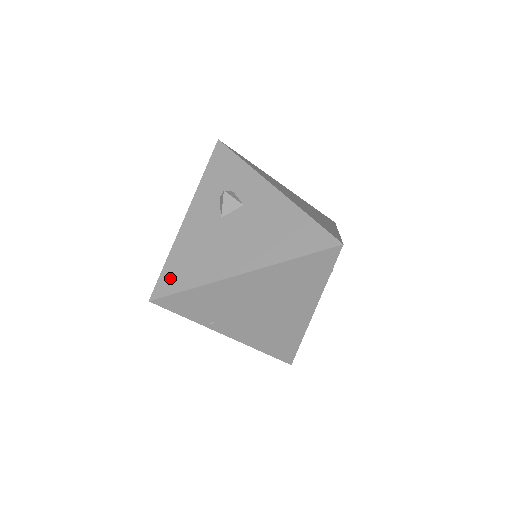
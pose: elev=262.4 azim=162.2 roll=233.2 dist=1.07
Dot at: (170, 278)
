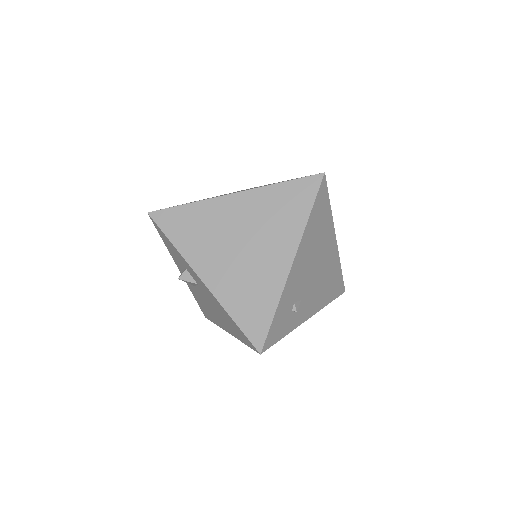
Dot at: (203, 311)
